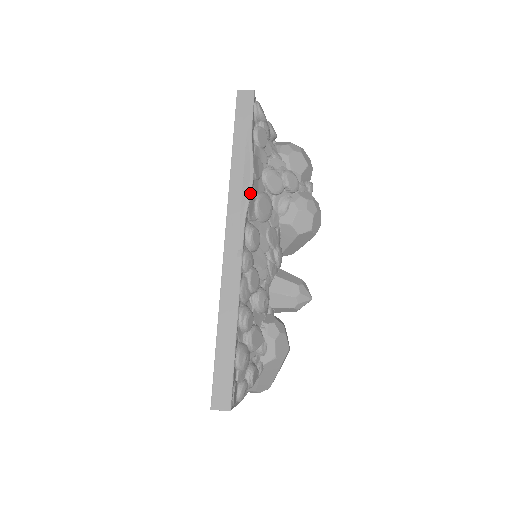
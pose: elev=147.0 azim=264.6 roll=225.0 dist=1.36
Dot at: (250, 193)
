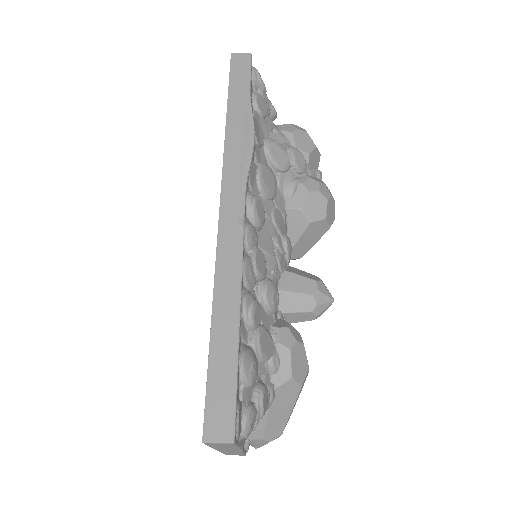
Dot at: (251, 154)
